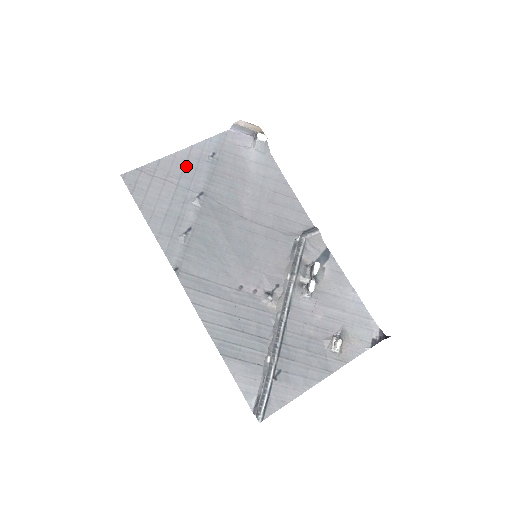
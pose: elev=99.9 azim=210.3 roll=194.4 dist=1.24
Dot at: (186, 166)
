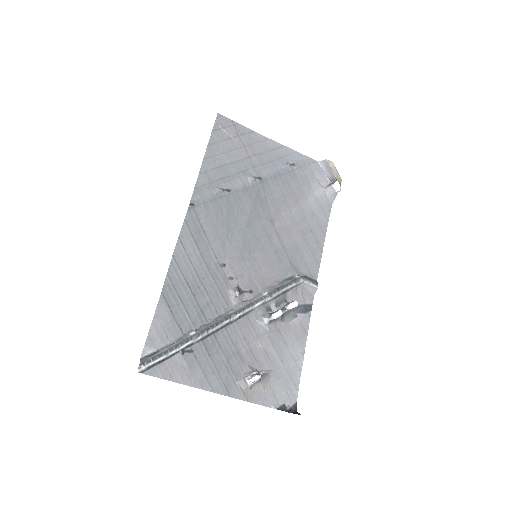
Dot at: (267, 153)
